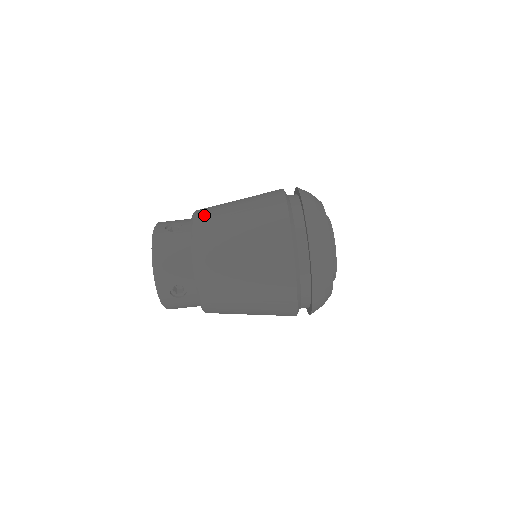
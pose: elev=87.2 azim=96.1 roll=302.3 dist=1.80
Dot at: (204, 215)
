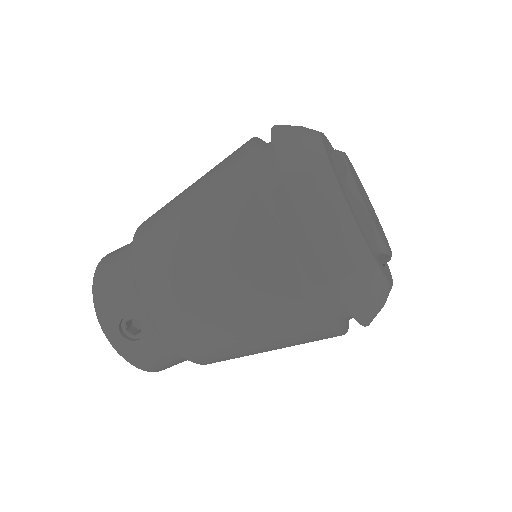
Dot at: (167, 319)
